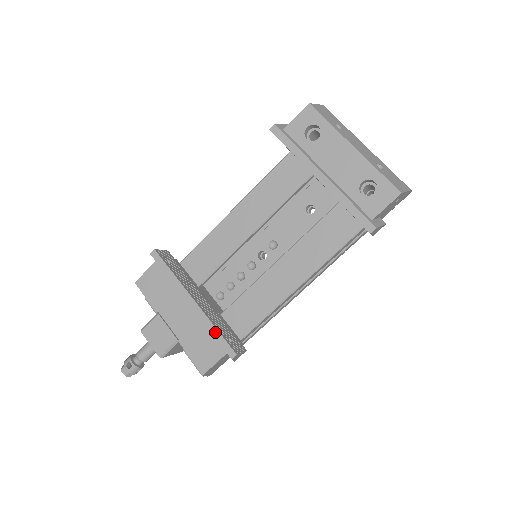
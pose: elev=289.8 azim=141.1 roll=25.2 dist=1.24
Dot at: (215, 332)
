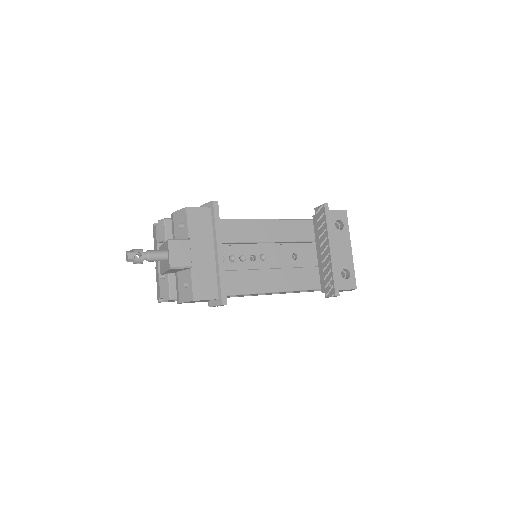
Dot at: (223, 281)
